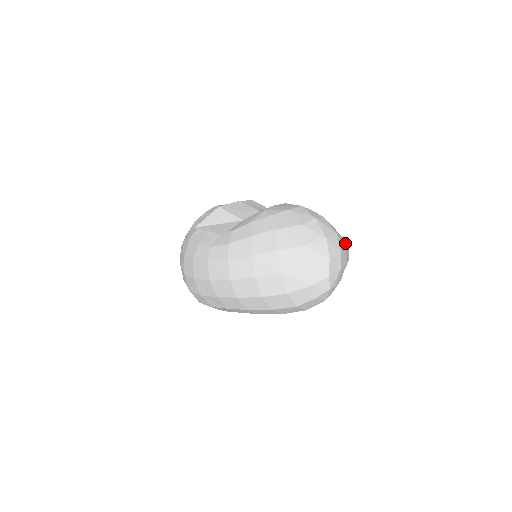
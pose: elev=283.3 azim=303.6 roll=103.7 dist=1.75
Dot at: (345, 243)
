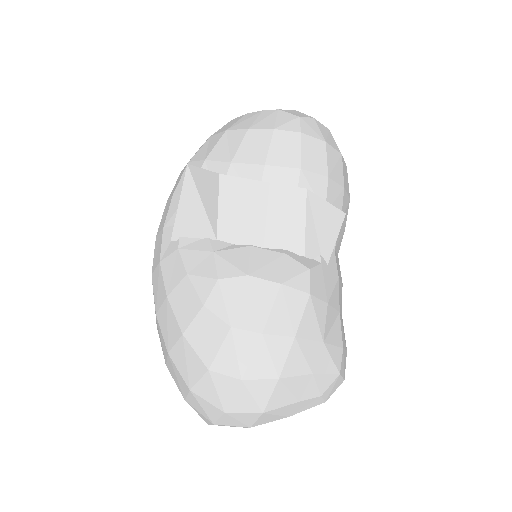
Dot at: (312, 402)
